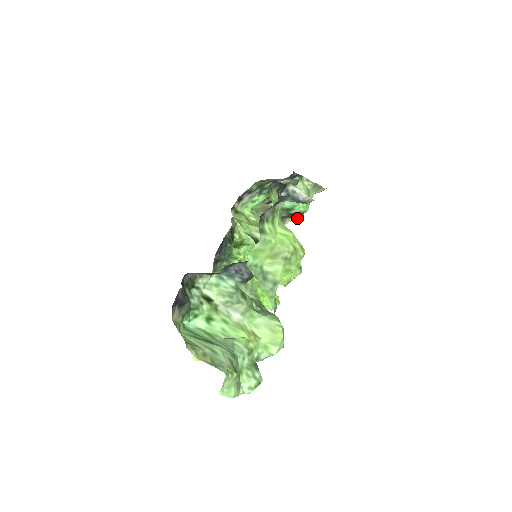
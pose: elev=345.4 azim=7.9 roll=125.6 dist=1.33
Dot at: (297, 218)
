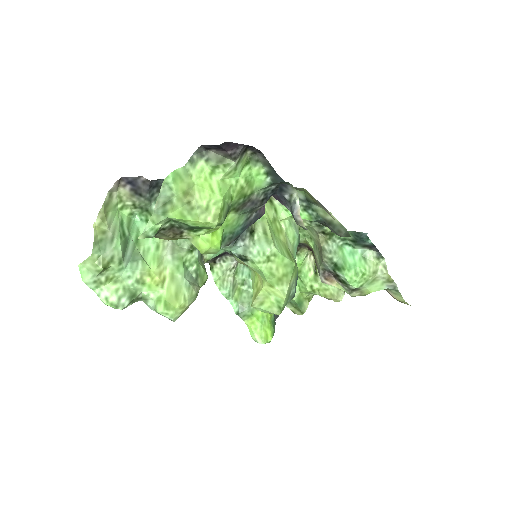
Dot at: occluded
